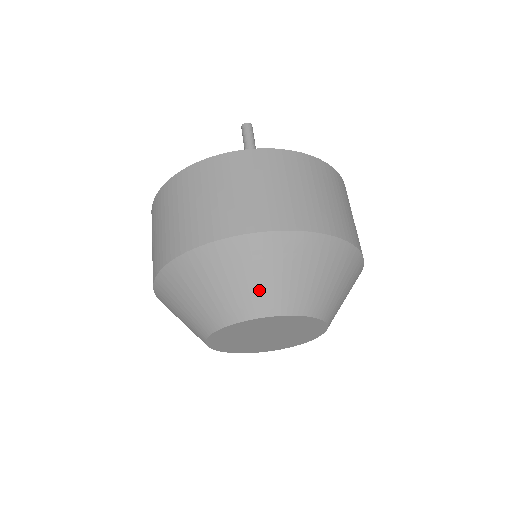
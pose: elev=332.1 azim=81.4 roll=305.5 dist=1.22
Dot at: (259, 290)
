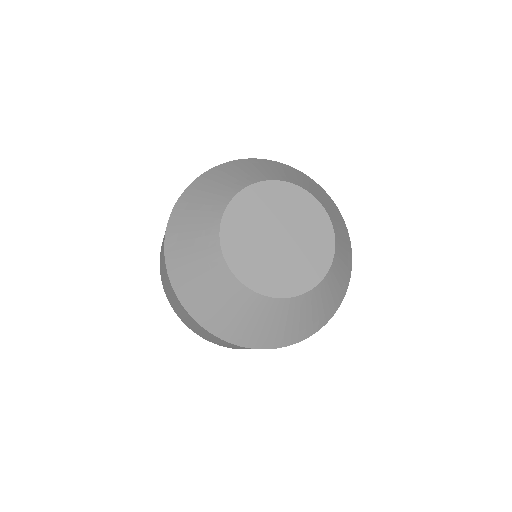
Dot at: (255, 173)
